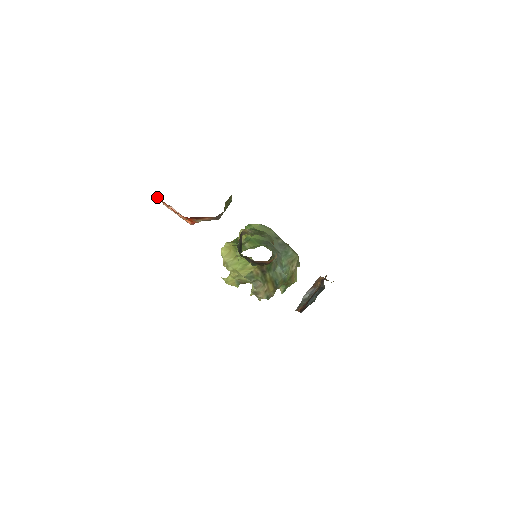
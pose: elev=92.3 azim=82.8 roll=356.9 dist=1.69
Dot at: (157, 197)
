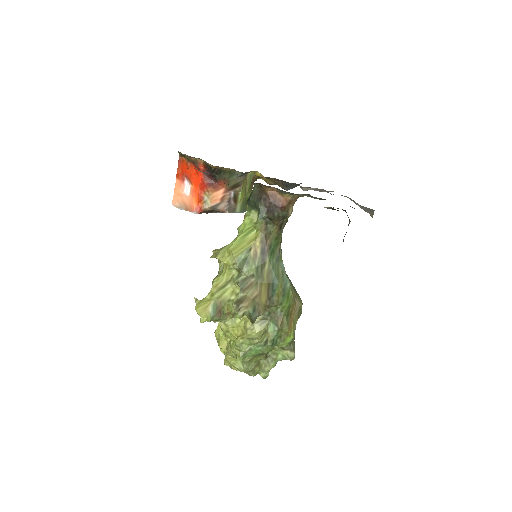
Dot at: (179, 166)
